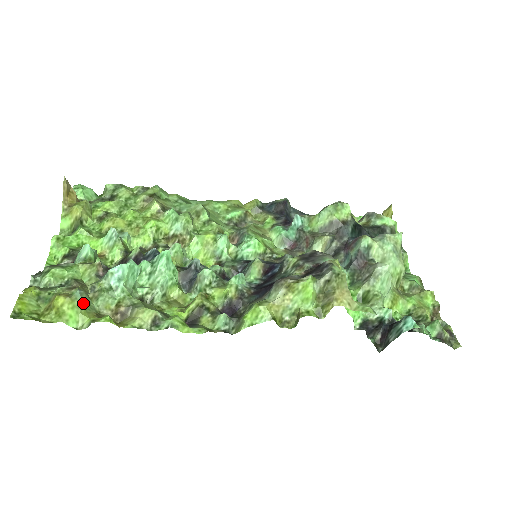
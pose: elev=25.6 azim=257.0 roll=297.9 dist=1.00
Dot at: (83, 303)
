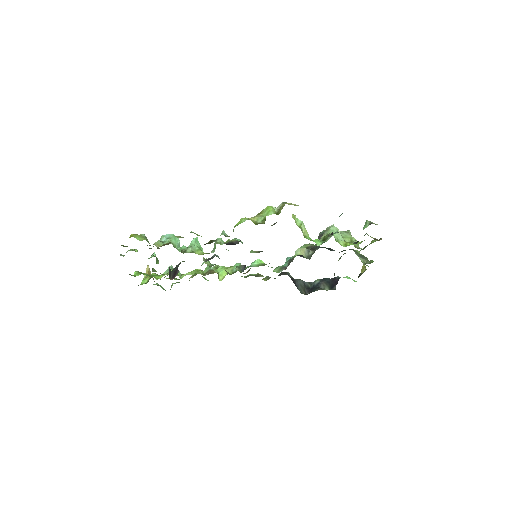
Dot at: (146, 239)
